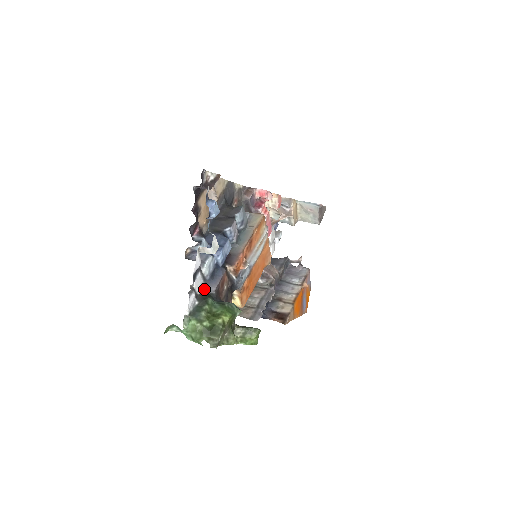
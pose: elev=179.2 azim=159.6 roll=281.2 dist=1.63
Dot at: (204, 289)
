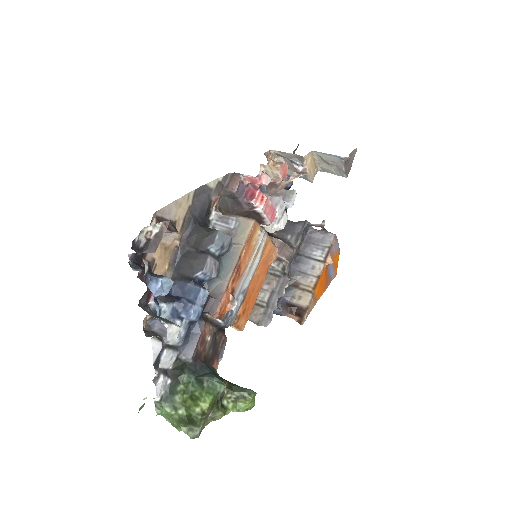
Dot at: (178, 358)
